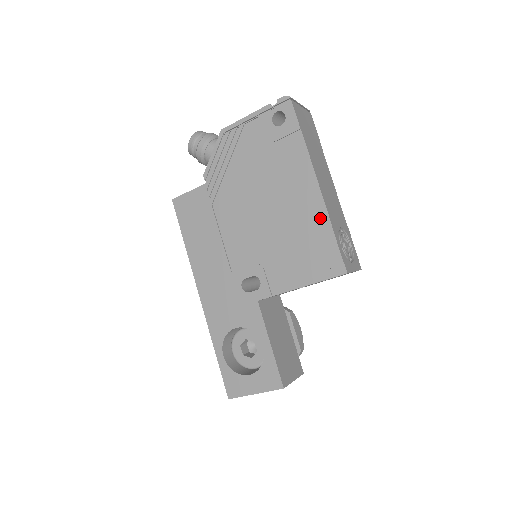
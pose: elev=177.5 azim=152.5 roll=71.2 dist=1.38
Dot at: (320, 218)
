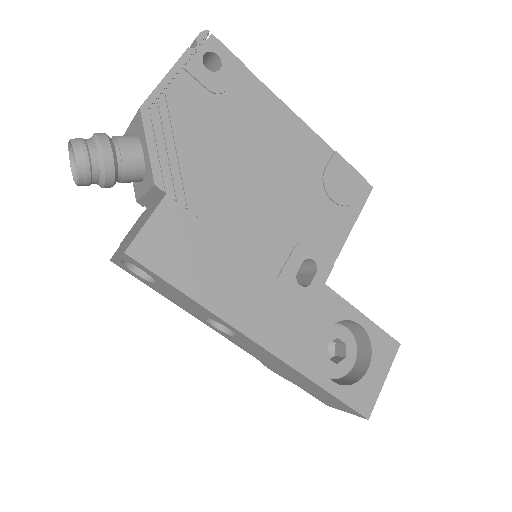
Dot at: (322, 151)
